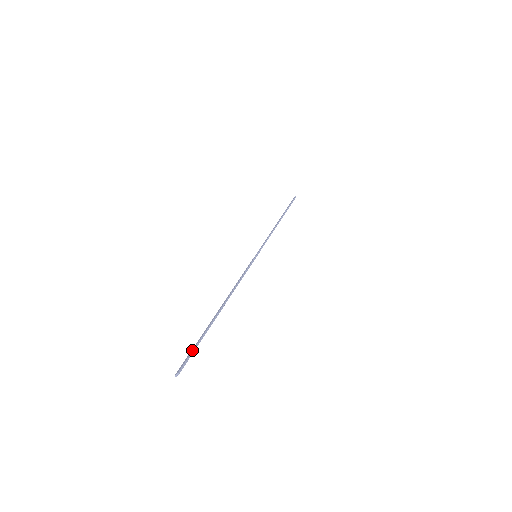
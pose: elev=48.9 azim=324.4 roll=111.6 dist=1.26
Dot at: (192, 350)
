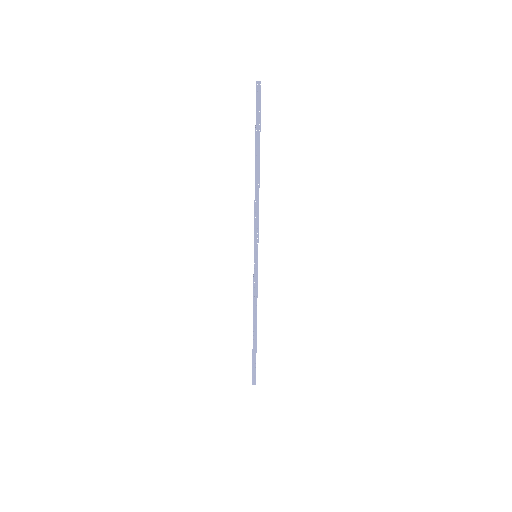
Dot at: occluded
